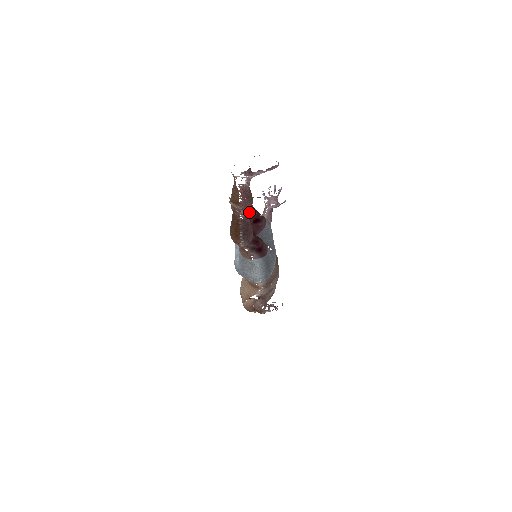
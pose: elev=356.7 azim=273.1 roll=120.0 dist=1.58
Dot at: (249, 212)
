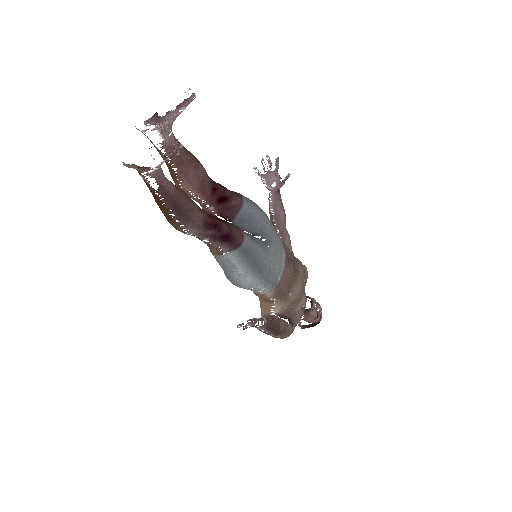
Dot at: (142, 168)
